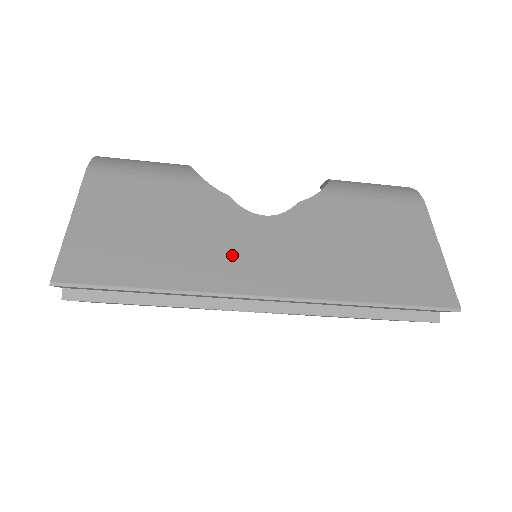
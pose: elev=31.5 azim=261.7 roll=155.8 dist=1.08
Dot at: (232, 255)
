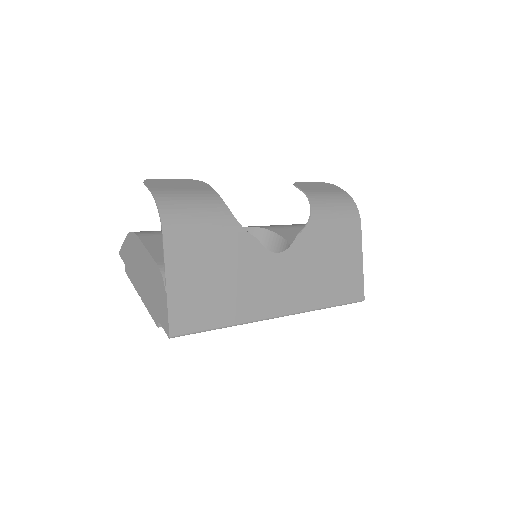
Dot at: (263, 290)
